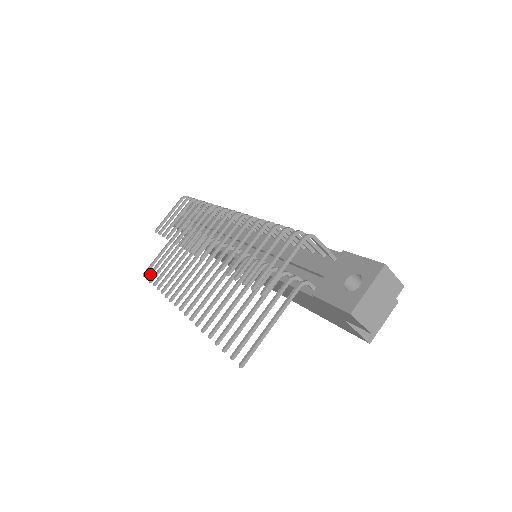
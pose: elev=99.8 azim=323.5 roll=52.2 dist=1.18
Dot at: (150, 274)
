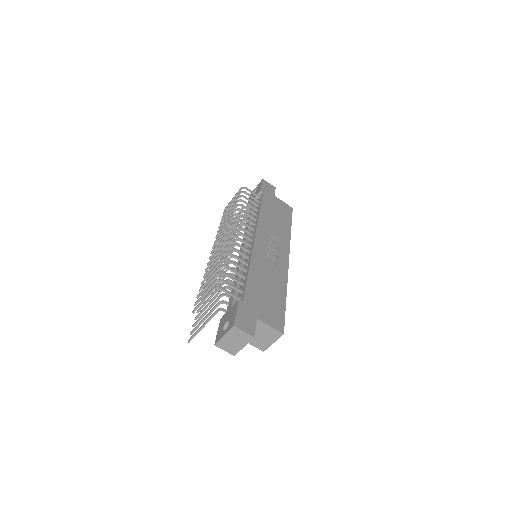
Dot at: occluded
